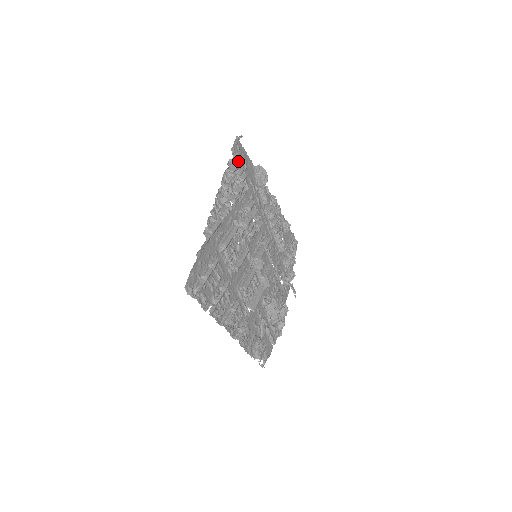
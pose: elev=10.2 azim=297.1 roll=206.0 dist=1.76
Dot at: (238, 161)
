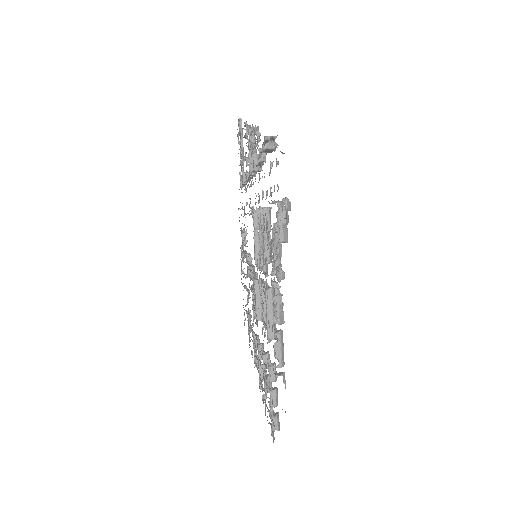
Dot at: occluded
